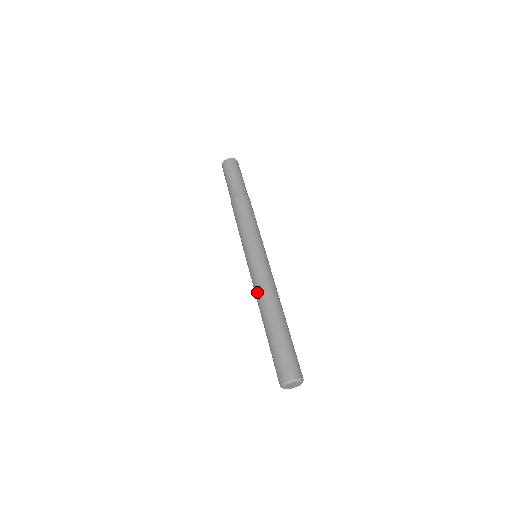
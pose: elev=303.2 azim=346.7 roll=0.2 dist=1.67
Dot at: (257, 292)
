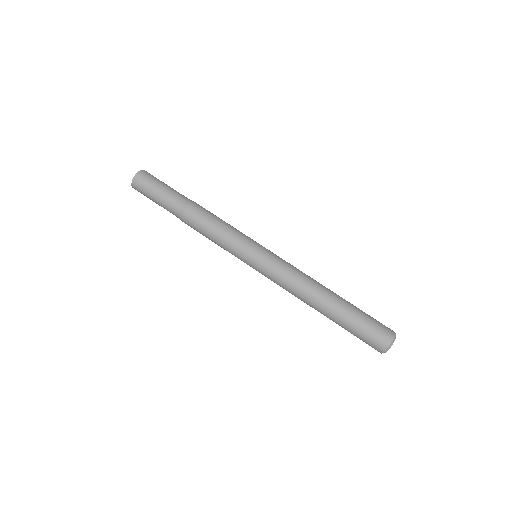
Dot at: (299, 281)
